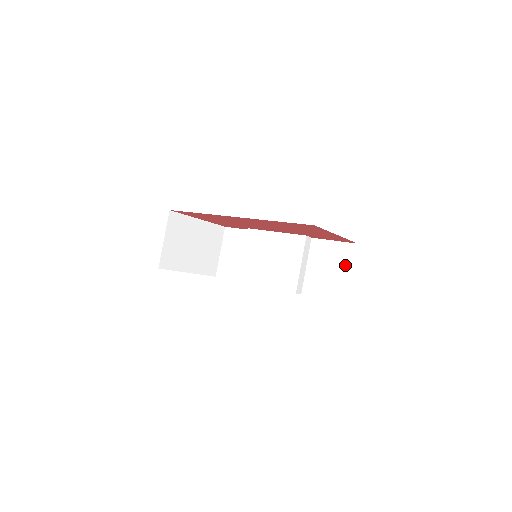
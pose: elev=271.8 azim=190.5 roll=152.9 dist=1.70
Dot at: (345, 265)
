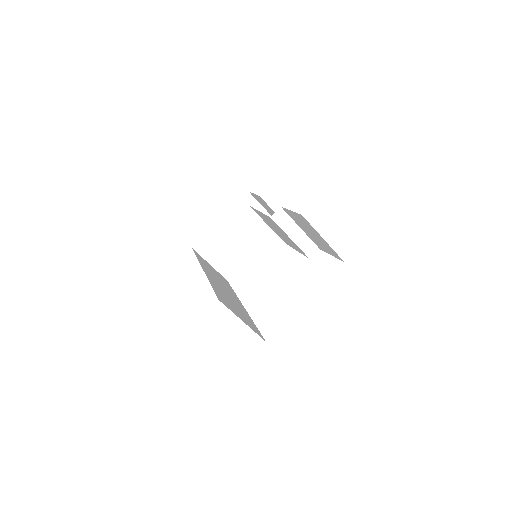
Dot at: (314, 232)
